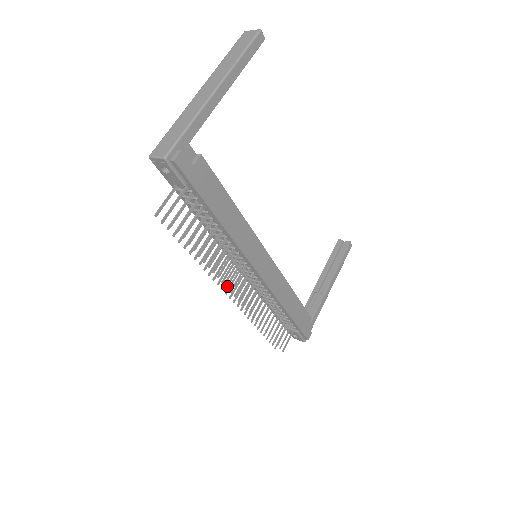
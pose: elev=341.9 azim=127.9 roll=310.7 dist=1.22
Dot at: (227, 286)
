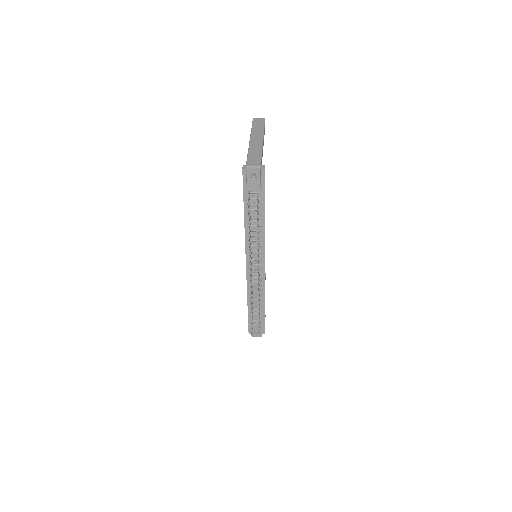
Dot at: occluded
